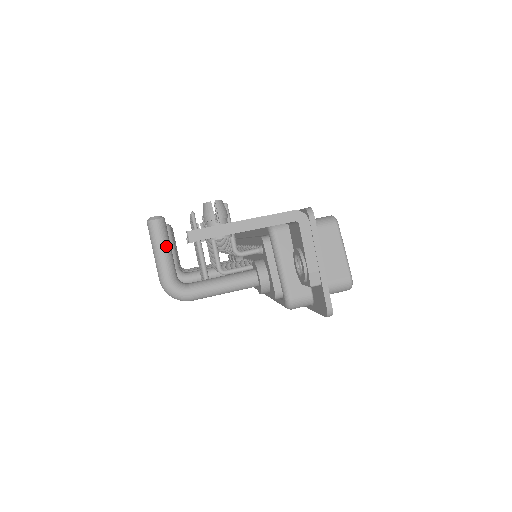
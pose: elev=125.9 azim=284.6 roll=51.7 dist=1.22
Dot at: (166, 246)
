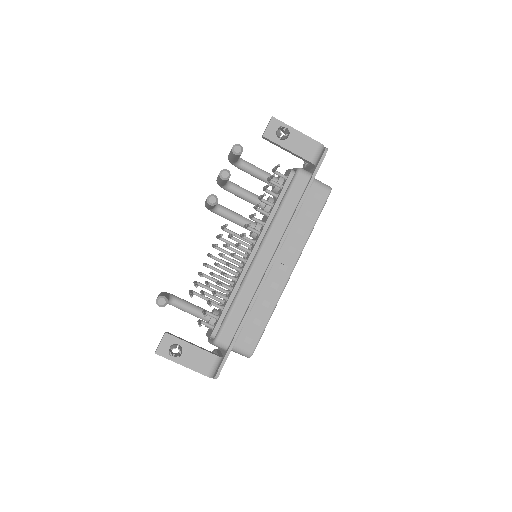
Dot at: occluded
